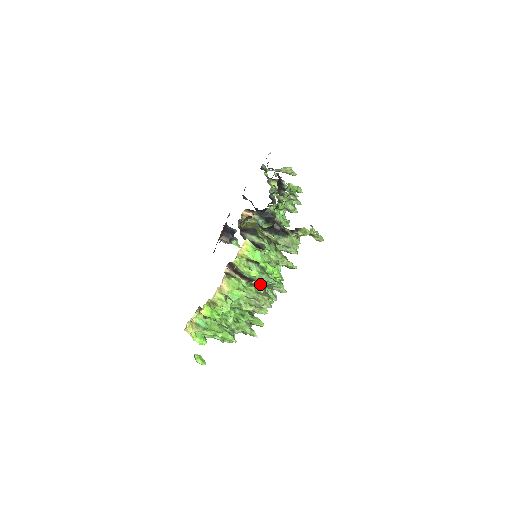
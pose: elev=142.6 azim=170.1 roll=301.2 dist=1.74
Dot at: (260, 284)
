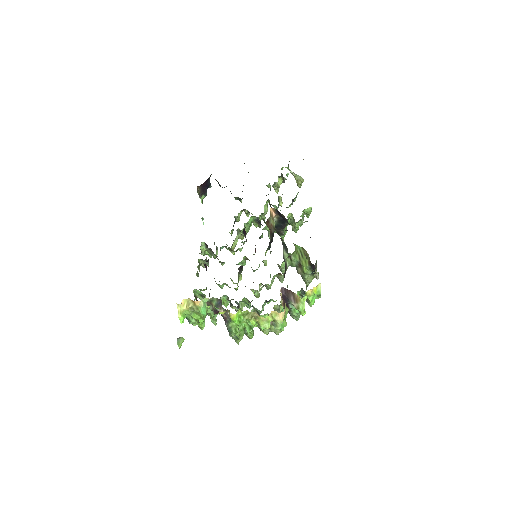
Dot at: (282, 310)
